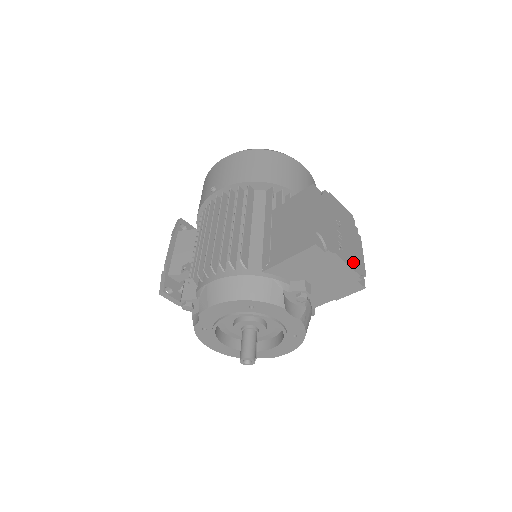
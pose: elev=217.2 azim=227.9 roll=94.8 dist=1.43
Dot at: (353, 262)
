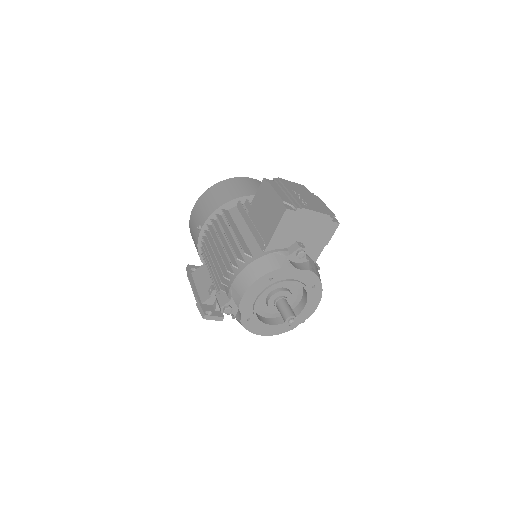
Dot at: (320, 210)
